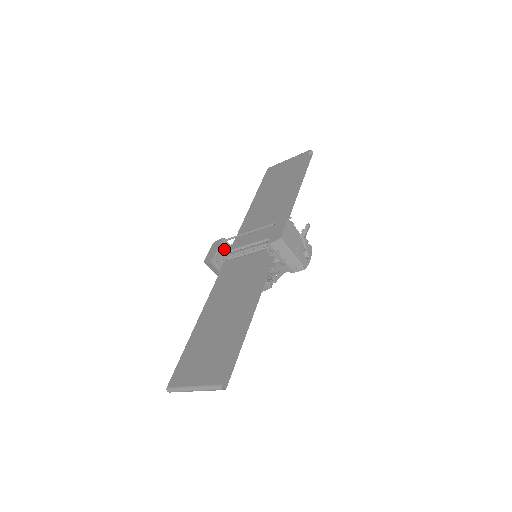
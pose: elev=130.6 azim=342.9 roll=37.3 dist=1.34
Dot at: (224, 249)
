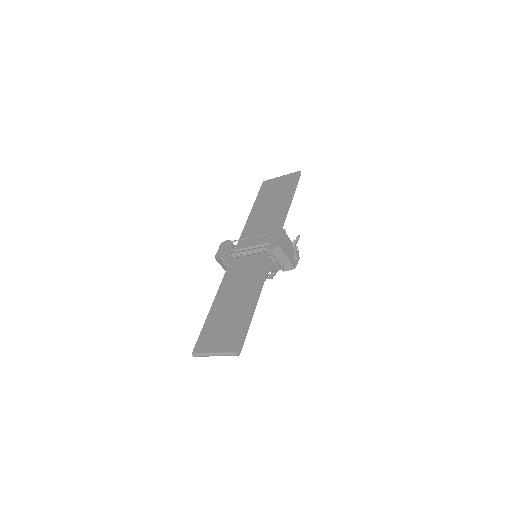
Dot at: (230, 249)
